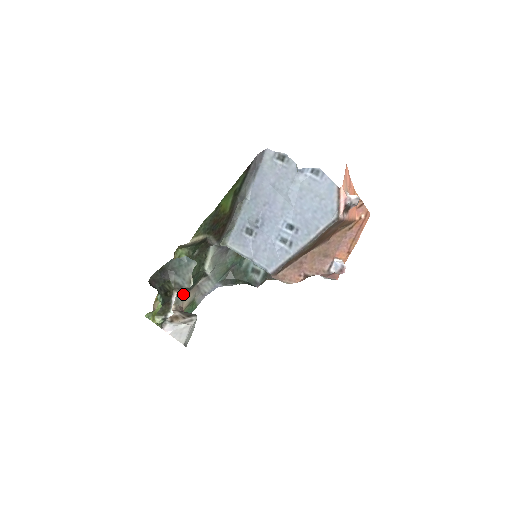
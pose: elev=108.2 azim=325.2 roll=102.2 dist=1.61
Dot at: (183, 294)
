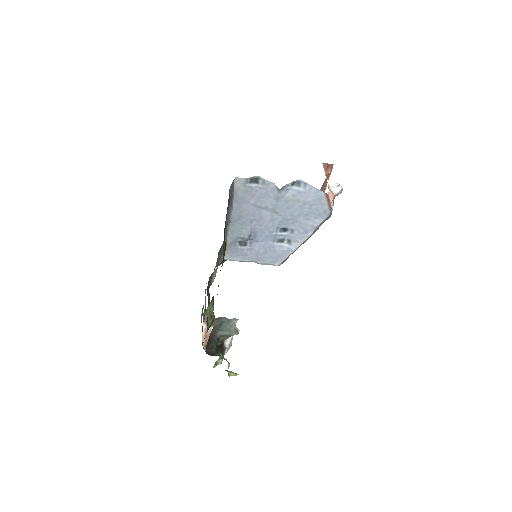
Dot at: (204, 309)
